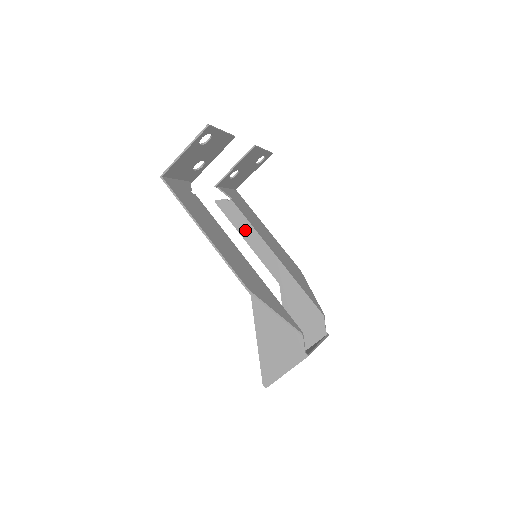
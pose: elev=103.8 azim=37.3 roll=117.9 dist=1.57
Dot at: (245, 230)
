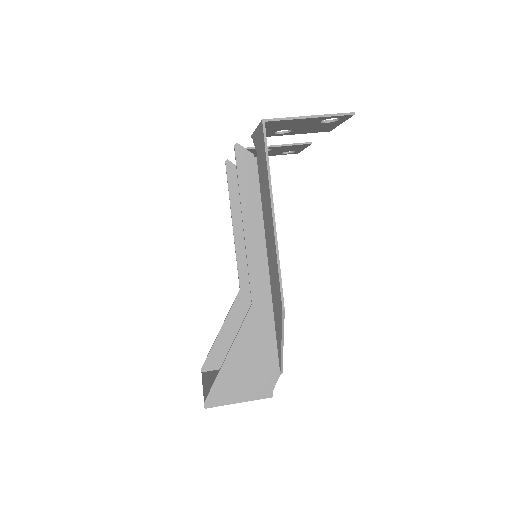
Dot at: (240, 213)
